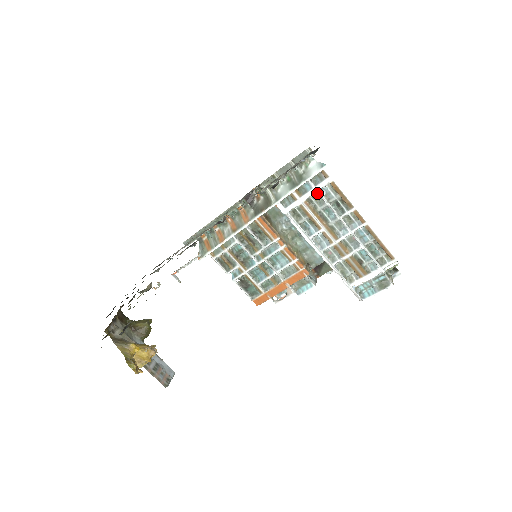
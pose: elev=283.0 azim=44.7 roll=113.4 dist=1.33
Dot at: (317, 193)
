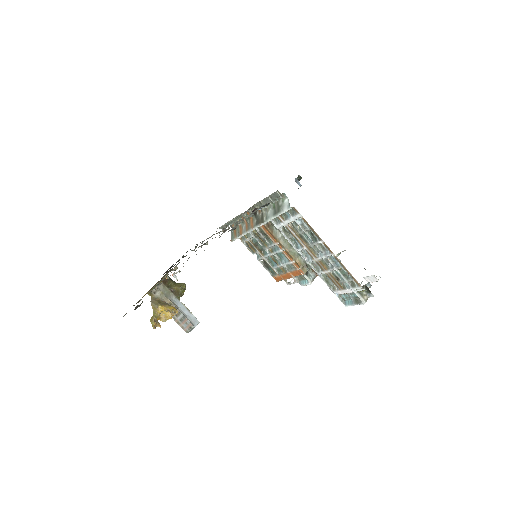
Dot at: (296, 221)
